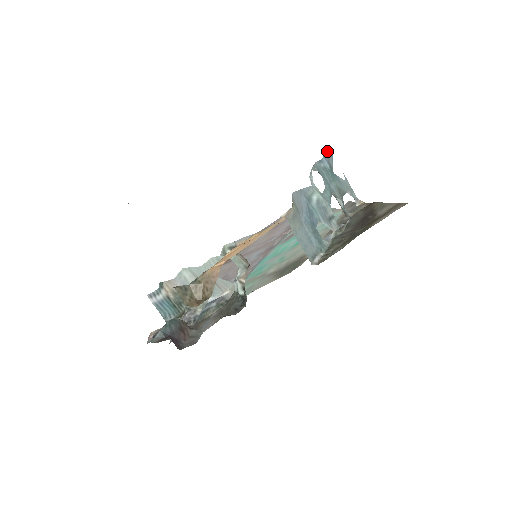
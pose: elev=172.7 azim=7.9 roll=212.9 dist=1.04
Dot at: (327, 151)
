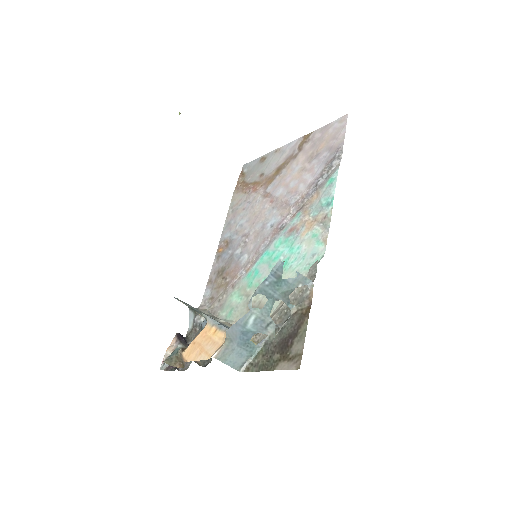
Dot at: (276, 264)
